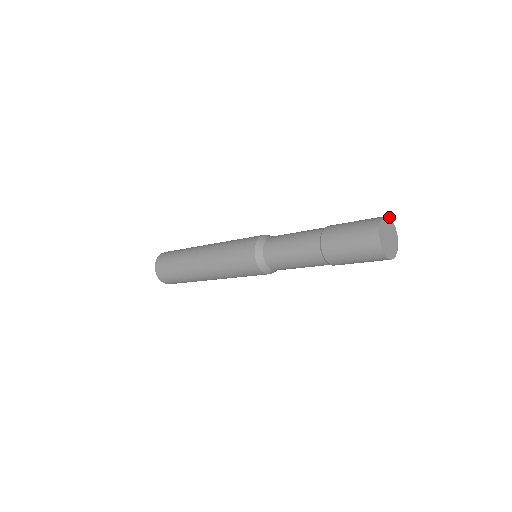
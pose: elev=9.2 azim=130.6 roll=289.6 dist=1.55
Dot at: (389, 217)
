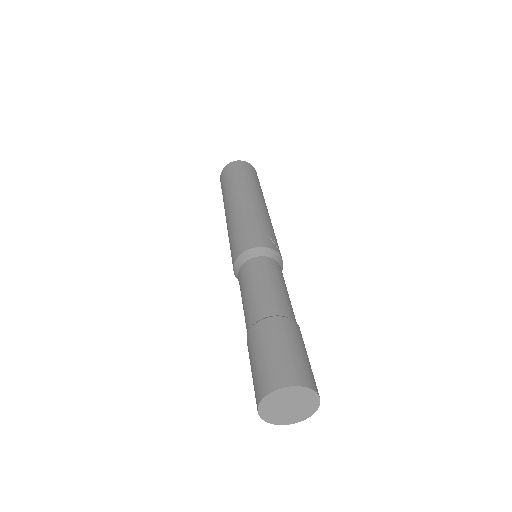
Dot at: (279, 388)
